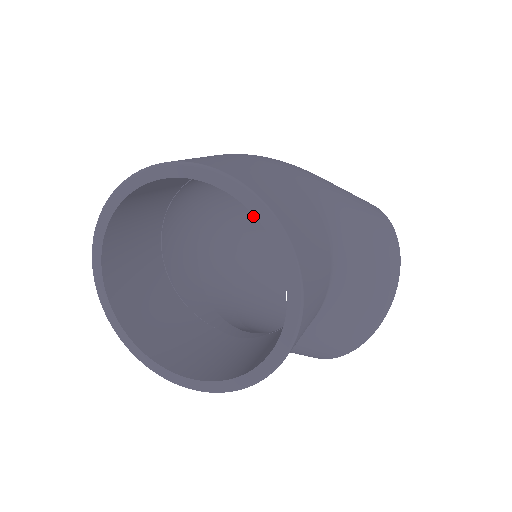
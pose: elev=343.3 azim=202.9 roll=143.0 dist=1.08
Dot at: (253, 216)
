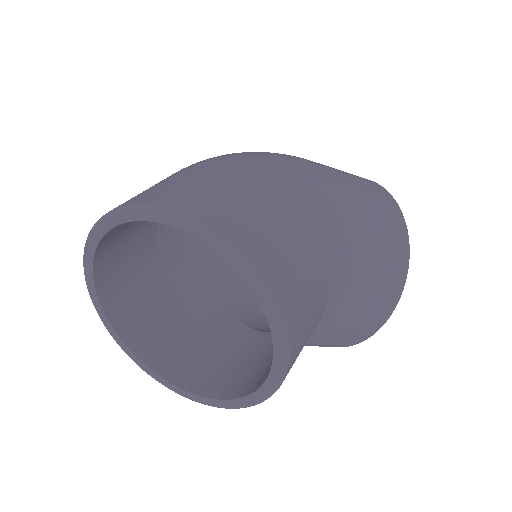
Dot at: occluded
